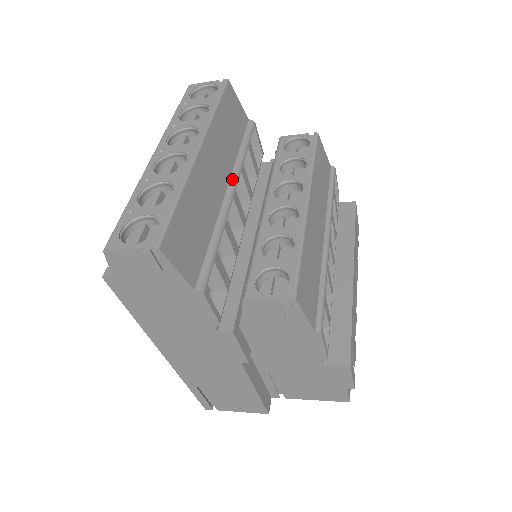
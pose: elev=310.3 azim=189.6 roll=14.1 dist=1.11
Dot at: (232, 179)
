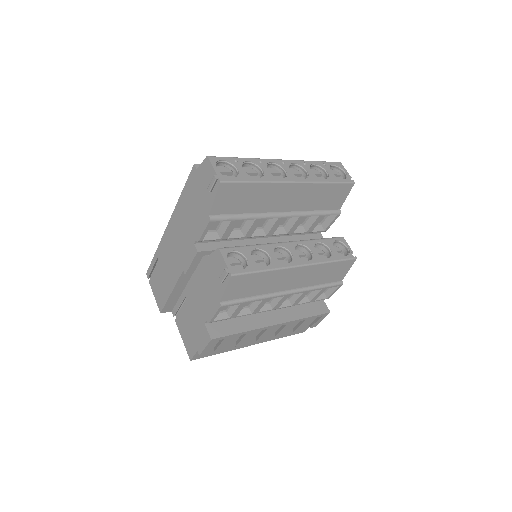
Dot at: (290, 213)
